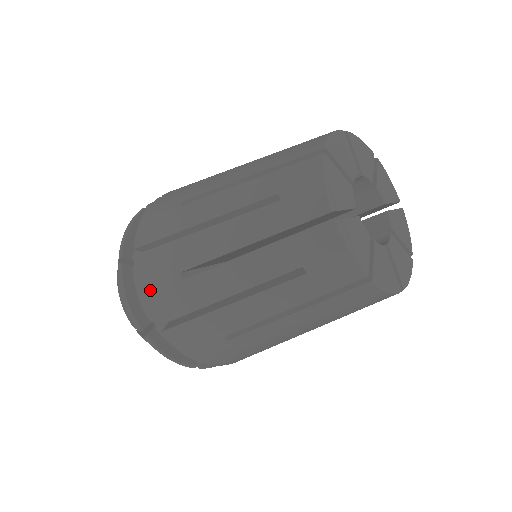
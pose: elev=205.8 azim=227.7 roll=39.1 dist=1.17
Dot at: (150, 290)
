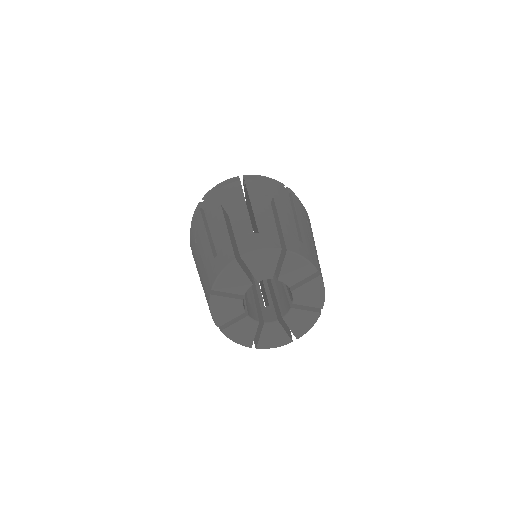
Dot at: (192, 231)
